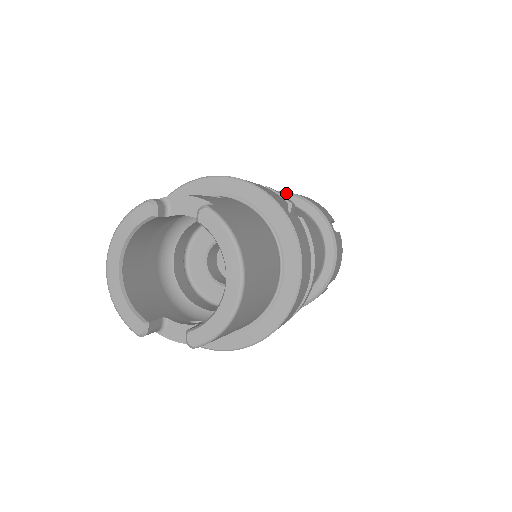
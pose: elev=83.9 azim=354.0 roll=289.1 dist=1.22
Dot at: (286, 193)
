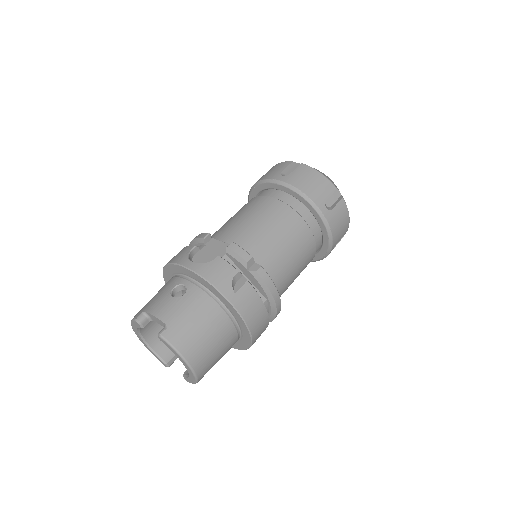
Dot at: (280, 183)
